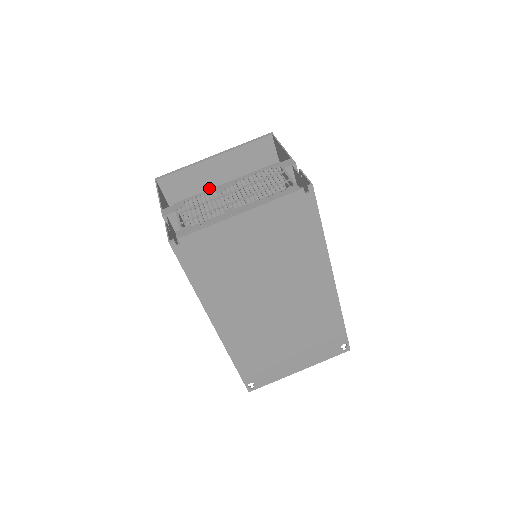
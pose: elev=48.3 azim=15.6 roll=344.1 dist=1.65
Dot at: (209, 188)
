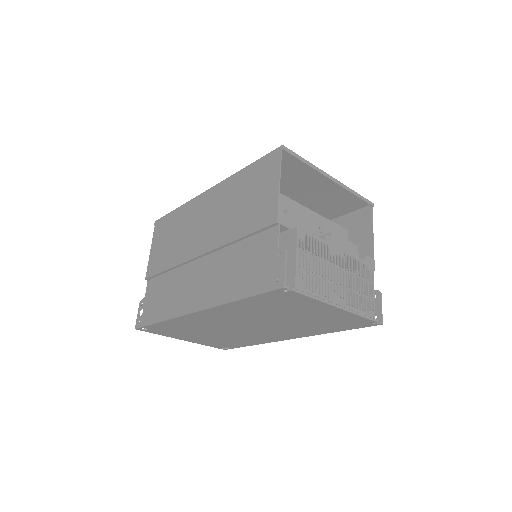
Dot at: (294, 183)
